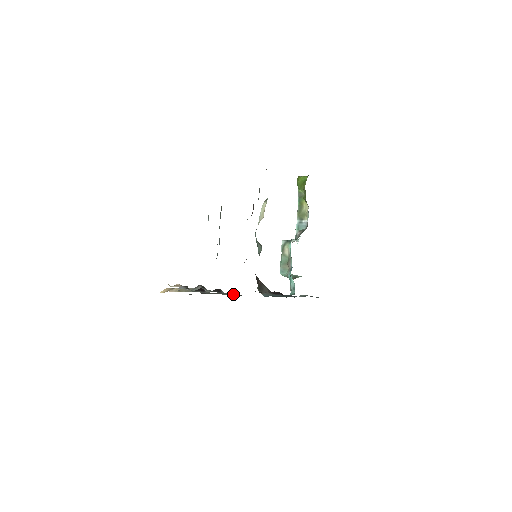
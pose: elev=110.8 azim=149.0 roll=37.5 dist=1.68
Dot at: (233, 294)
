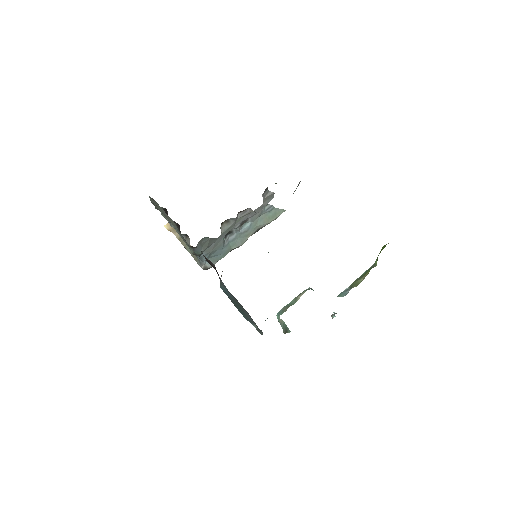
Dot at: occluded
